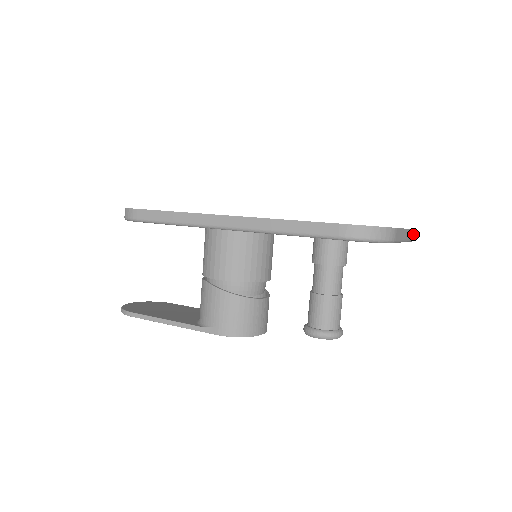
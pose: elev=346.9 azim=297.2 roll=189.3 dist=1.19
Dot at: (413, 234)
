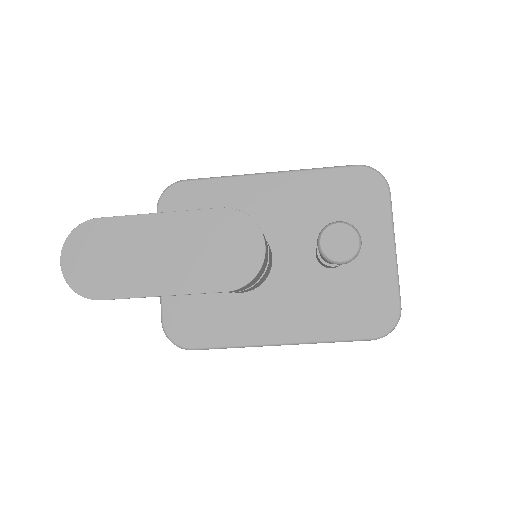
Dot at: (398, 282)
